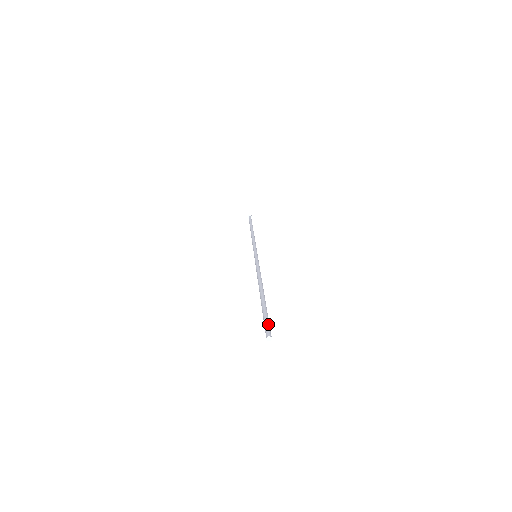
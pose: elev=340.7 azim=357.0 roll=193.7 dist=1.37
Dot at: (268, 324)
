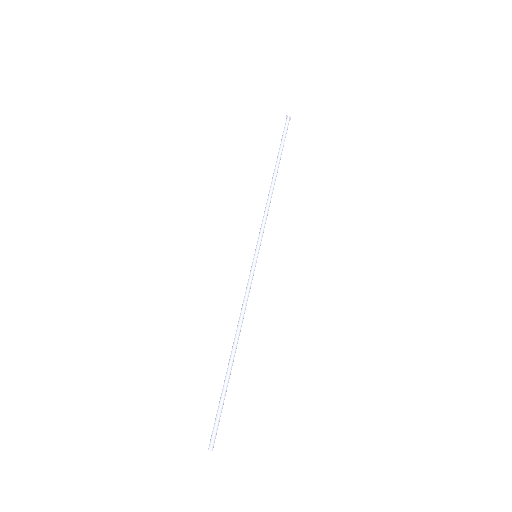
Dot at: (217, 428)
